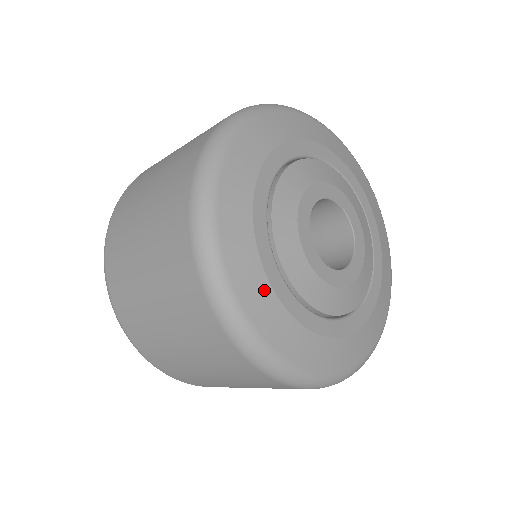
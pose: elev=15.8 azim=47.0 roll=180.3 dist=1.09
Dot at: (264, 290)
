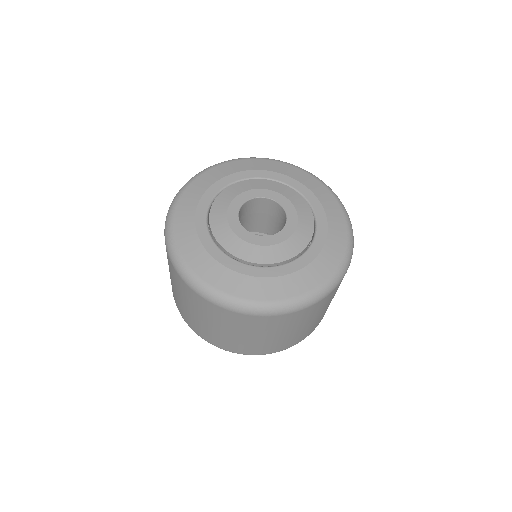
Dot at: (202, 254)
